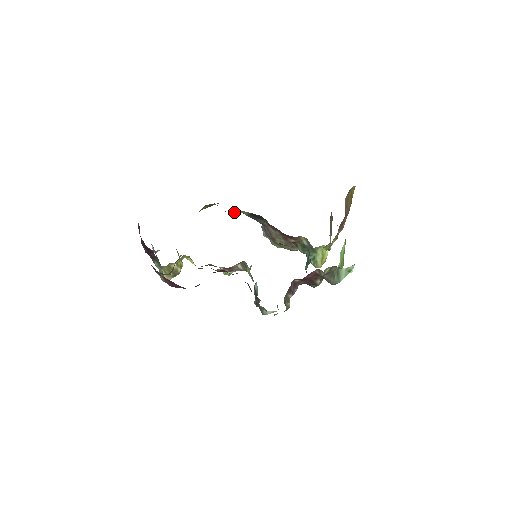
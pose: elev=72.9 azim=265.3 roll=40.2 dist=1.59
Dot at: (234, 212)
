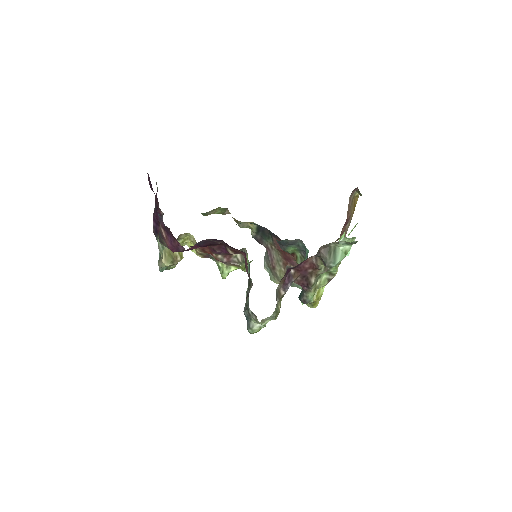
Dot at: (243, 224)
